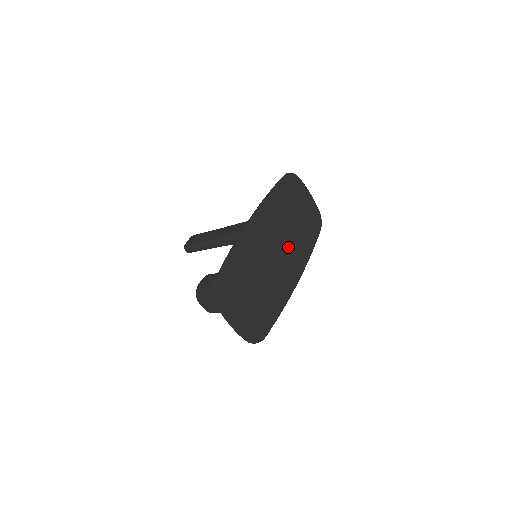
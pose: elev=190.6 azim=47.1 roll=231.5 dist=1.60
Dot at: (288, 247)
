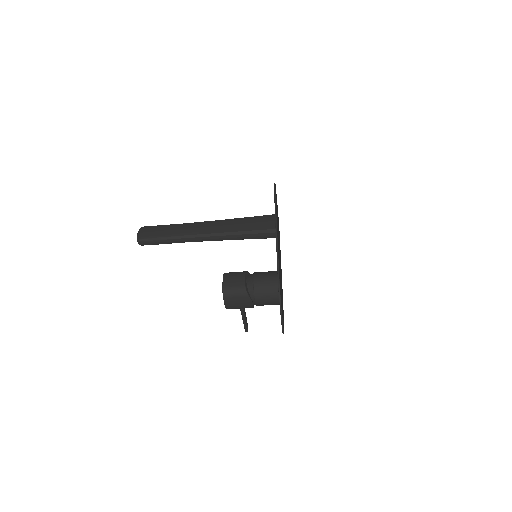
Dot at: occluded
